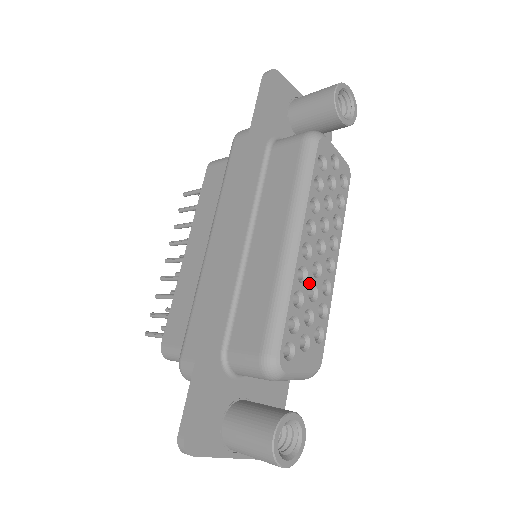
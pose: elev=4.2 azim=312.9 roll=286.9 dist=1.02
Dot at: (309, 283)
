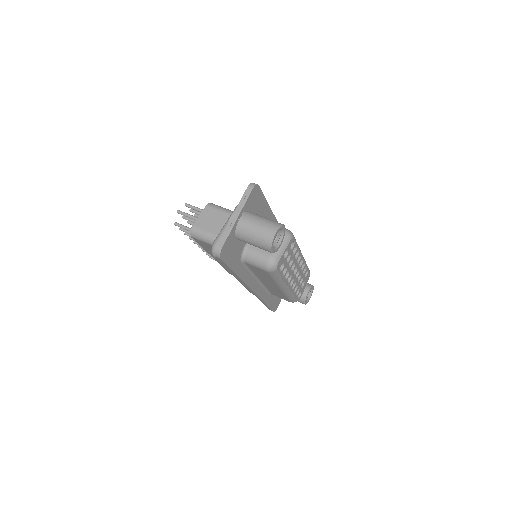
Dot at: (297, 281)
